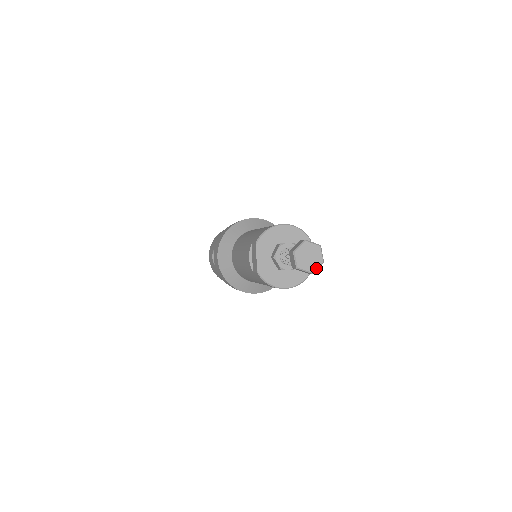
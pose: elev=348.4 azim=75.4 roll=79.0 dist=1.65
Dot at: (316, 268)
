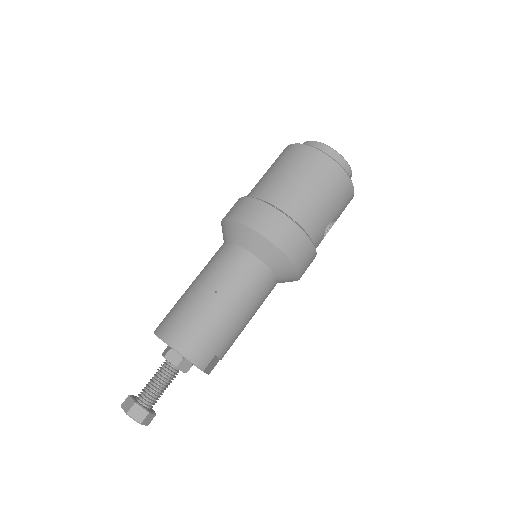
Dot at: occluded
